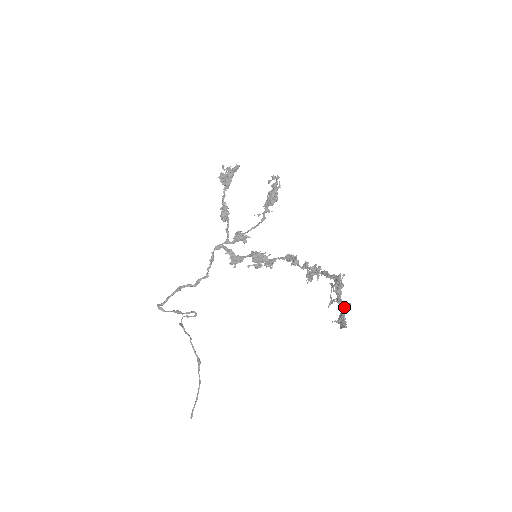
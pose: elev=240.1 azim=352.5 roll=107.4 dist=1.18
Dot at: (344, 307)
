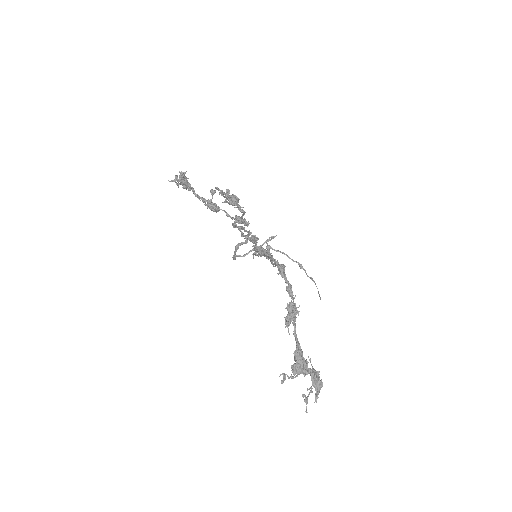
Dot at: (312, 377)
